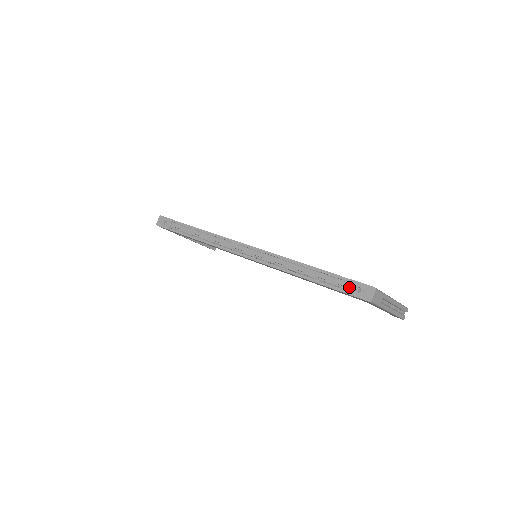
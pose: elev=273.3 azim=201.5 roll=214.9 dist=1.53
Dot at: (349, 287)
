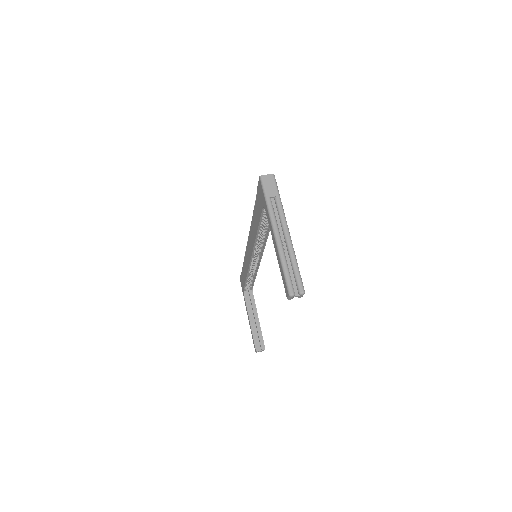
Dot at: occluded
